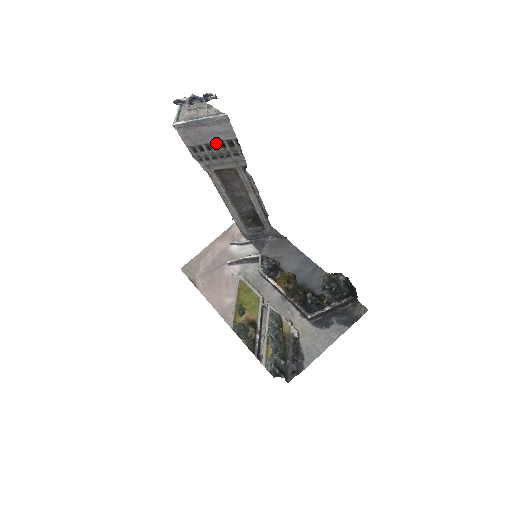
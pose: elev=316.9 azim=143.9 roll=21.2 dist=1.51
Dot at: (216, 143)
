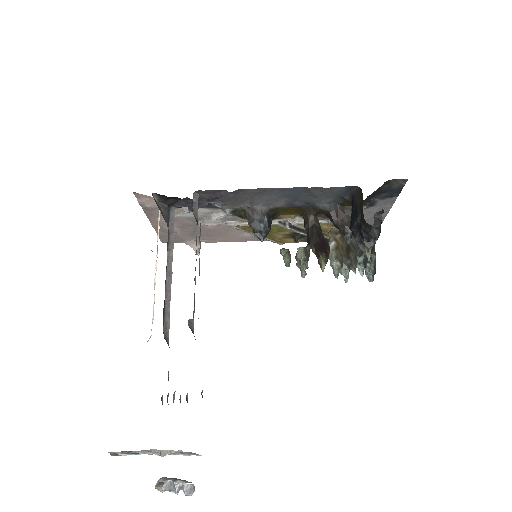
Dot at: occluded
